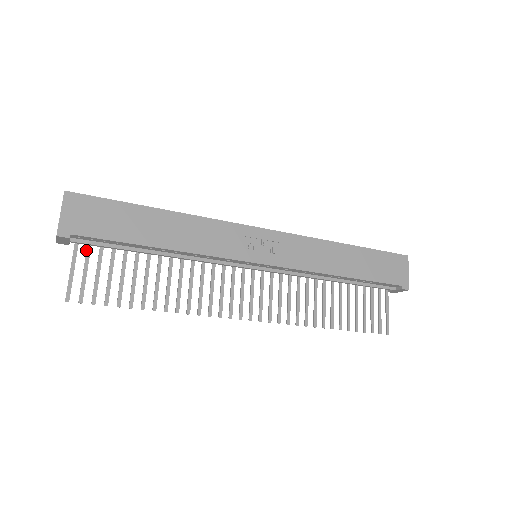
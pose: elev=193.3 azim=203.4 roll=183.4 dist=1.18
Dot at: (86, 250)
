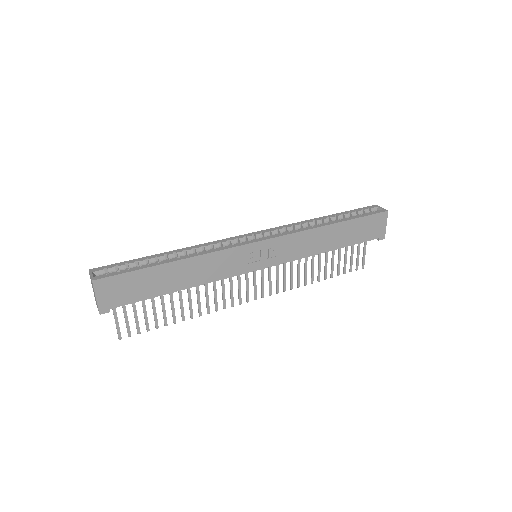
Dot at: occluded
